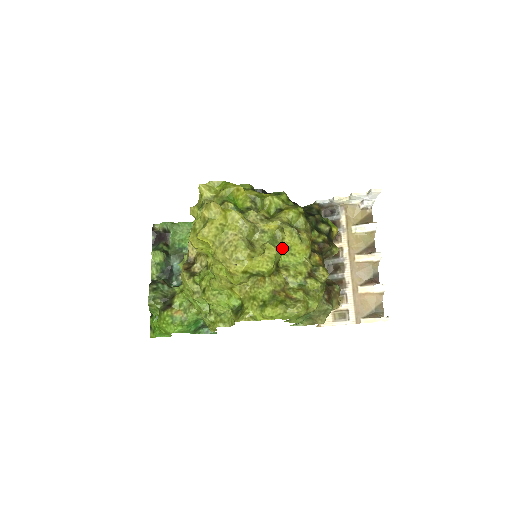
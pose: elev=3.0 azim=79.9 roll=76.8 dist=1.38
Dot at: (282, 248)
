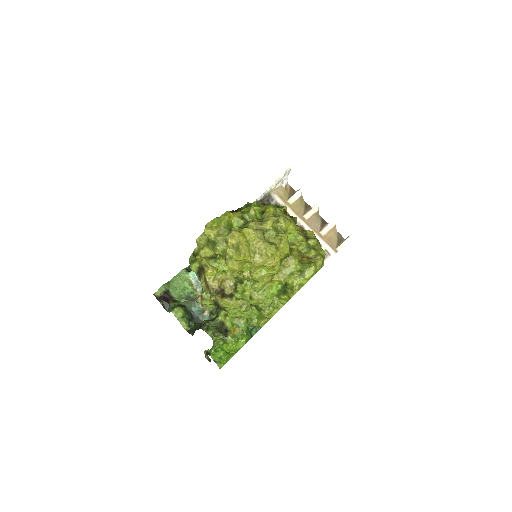
Dot at: (285, 232)
